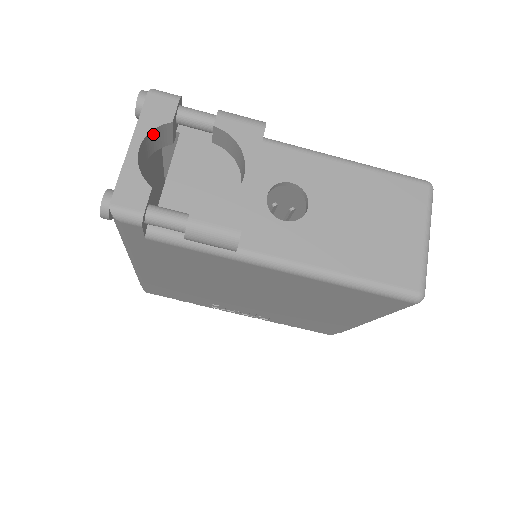
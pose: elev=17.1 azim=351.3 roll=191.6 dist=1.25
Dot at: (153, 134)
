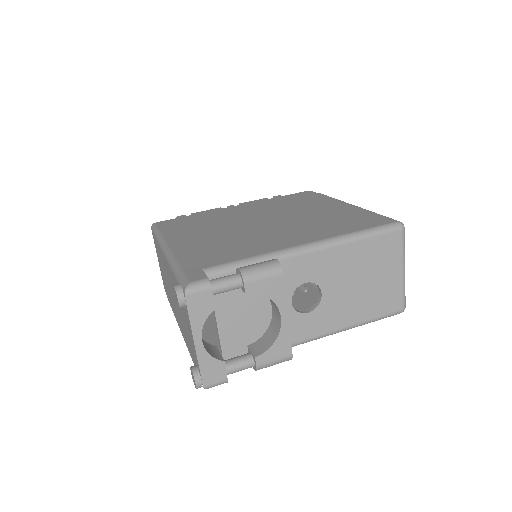
Dot at: (202, 320)
